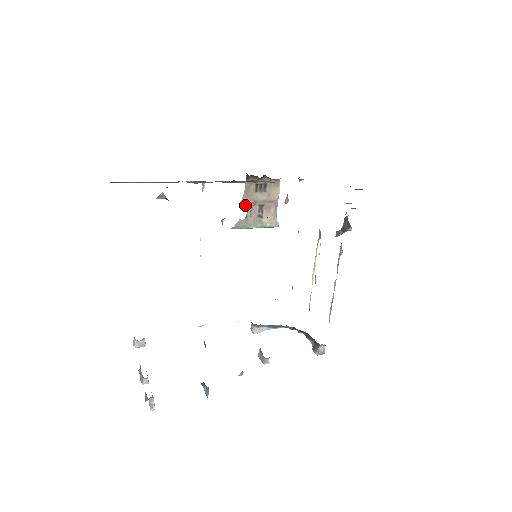
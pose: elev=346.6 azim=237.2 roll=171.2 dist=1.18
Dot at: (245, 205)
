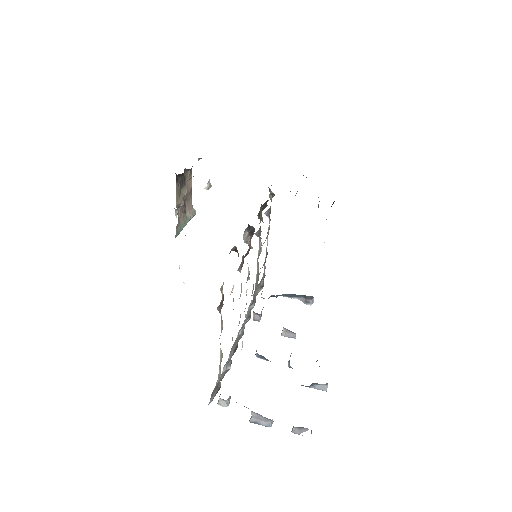
Dot at: (177, 208)
